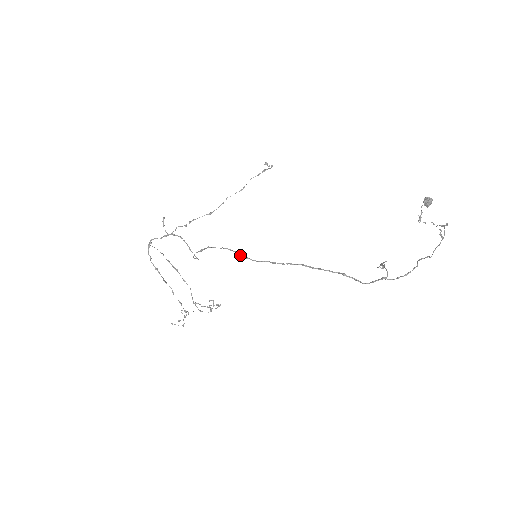
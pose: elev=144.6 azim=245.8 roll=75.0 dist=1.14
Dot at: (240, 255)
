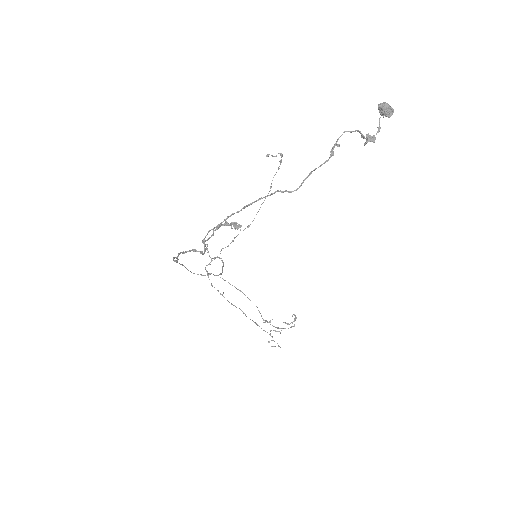
Dot at: (174, 260)
